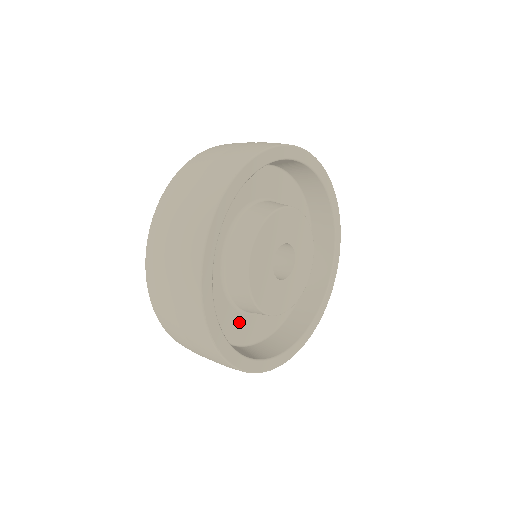
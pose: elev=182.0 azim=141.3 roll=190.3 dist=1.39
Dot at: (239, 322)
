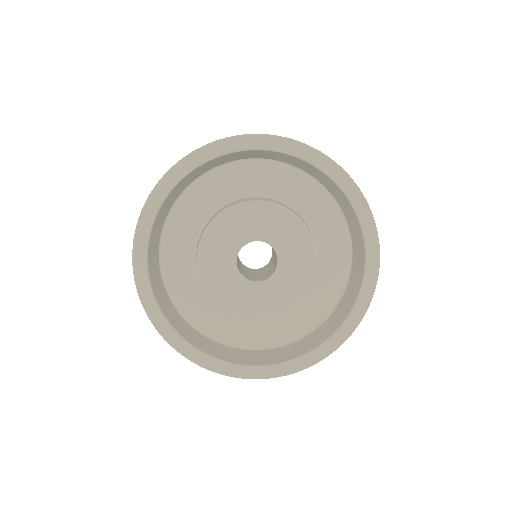
Dot at: (236, 324)
